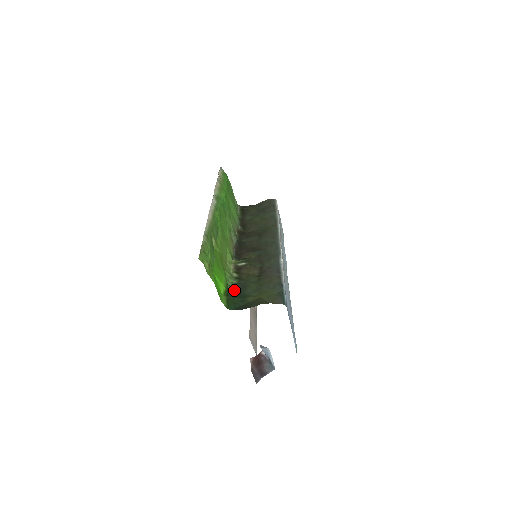
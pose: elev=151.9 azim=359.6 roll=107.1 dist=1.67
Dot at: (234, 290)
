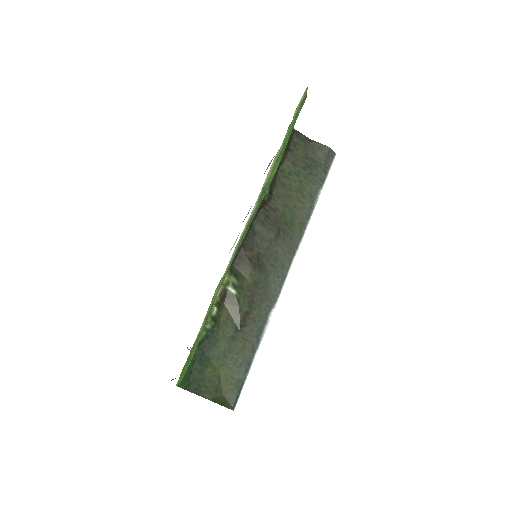
Dot at: (201, 342)
